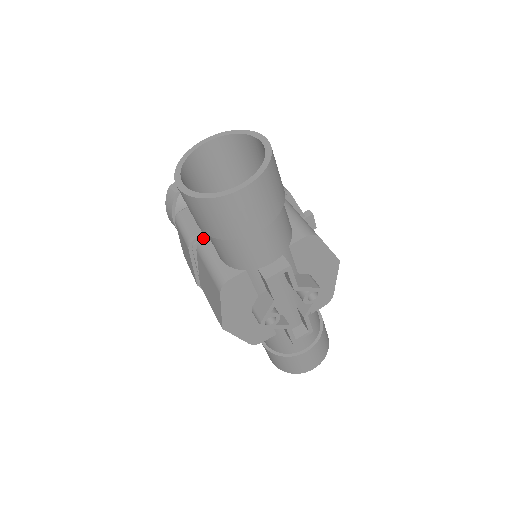
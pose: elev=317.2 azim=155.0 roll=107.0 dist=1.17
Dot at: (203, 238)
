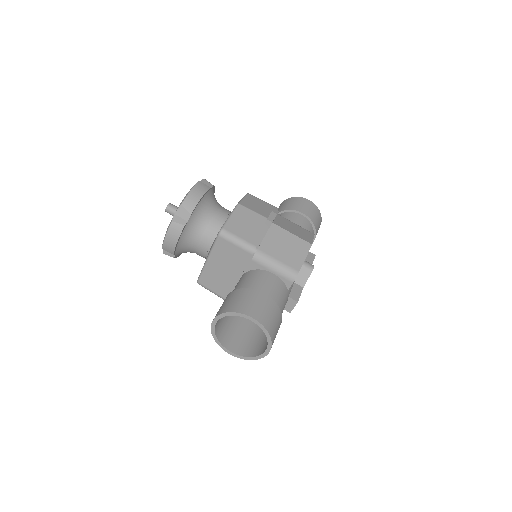
Dot at: occluded
